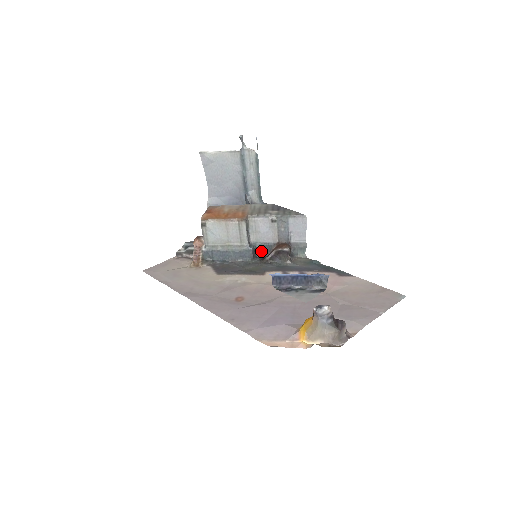
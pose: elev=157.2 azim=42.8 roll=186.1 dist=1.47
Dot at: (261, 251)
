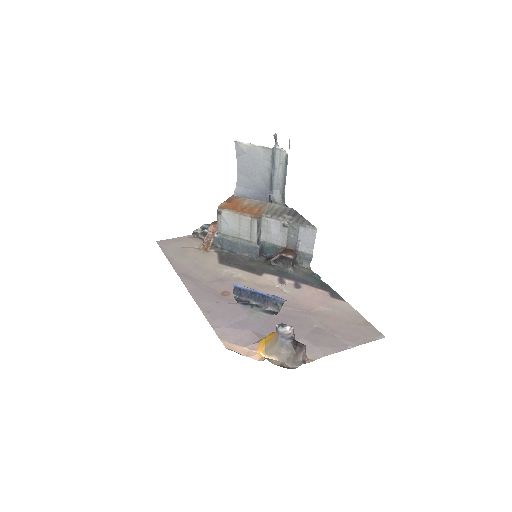
Dot at: (269, 251)
